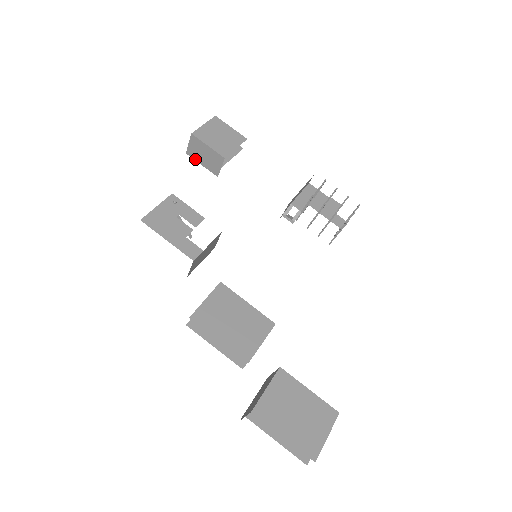
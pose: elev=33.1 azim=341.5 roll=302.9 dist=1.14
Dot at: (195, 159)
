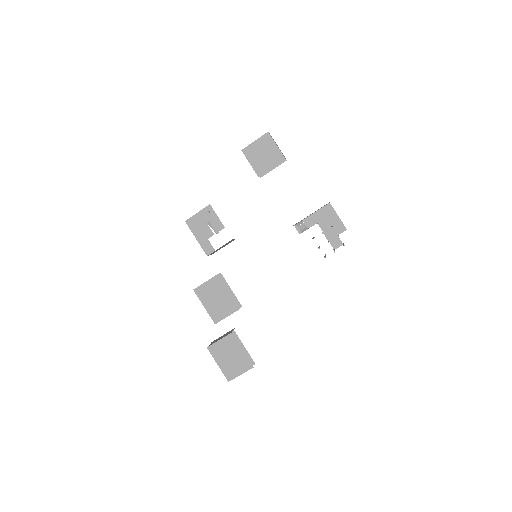
Dot at: occluded
